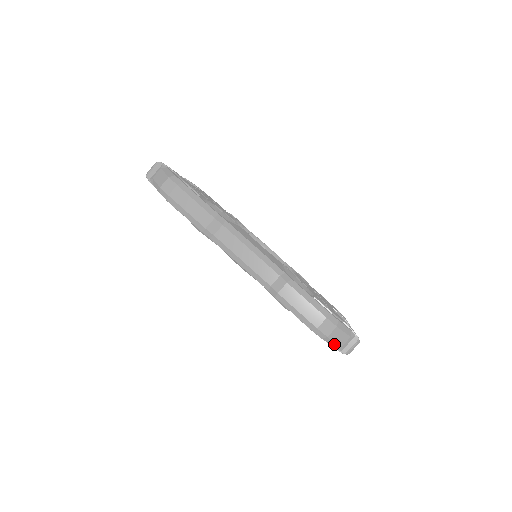
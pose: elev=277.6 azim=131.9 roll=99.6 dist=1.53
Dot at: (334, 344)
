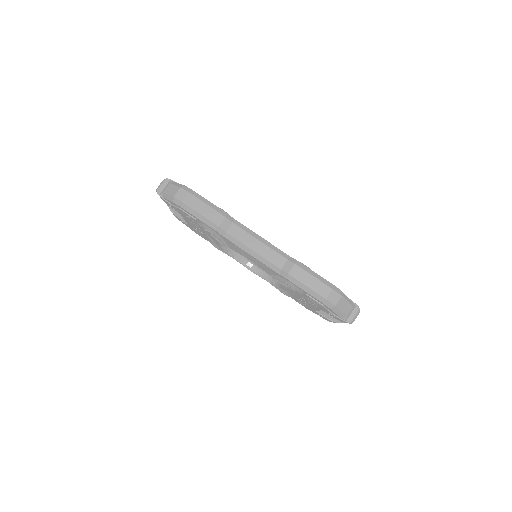
Dot at: (340, 314)
